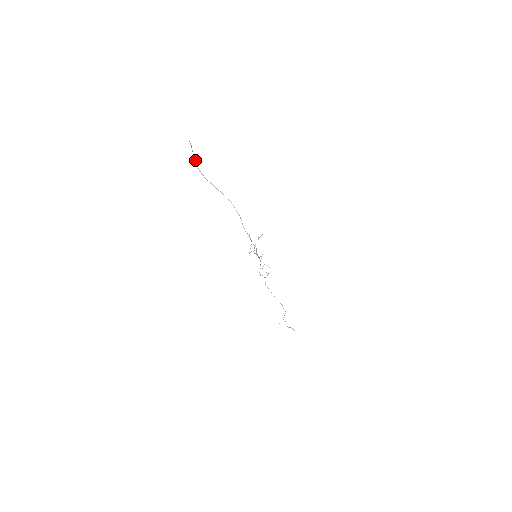
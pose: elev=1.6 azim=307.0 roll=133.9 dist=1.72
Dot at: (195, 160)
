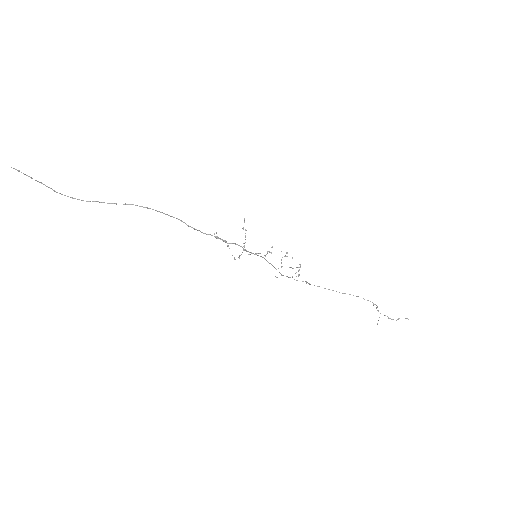
Dot at: occluded
